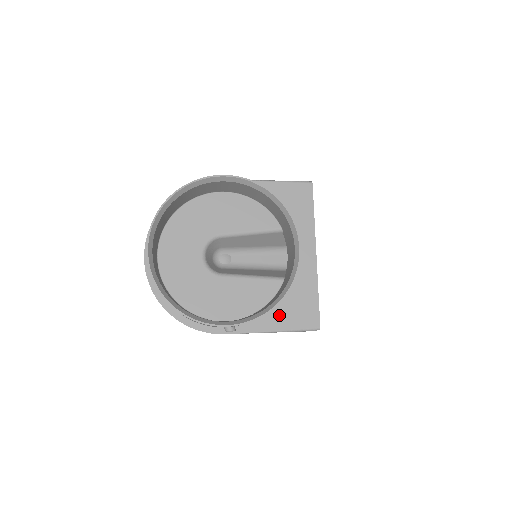
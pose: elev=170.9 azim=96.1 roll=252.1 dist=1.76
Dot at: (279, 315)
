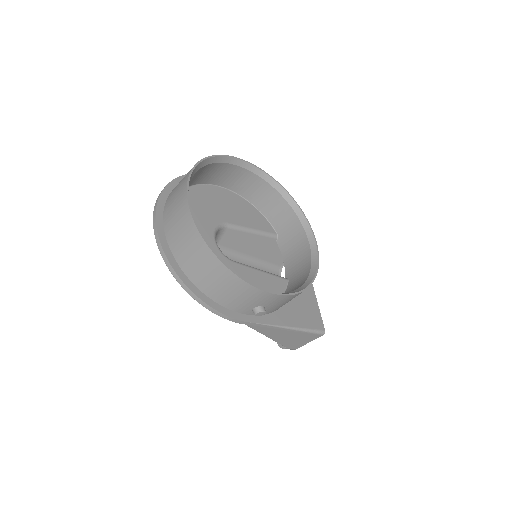
Dot at: (291, 312)
